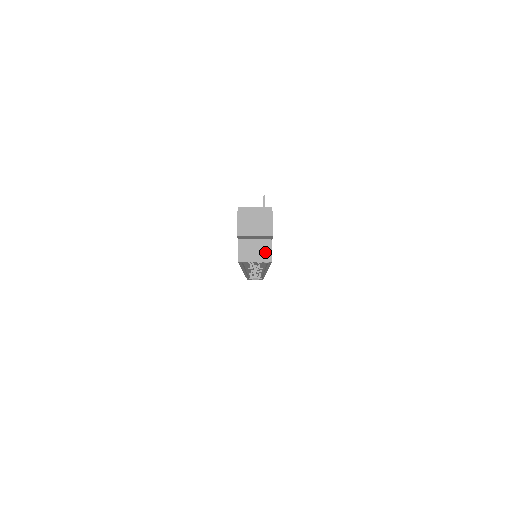
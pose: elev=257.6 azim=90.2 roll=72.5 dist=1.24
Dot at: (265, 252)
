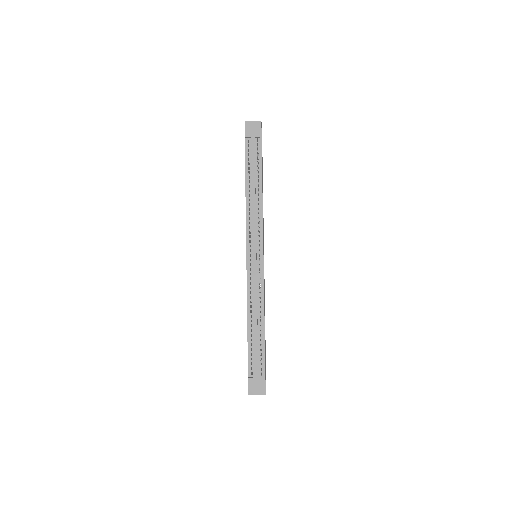
Dot at: occluded
